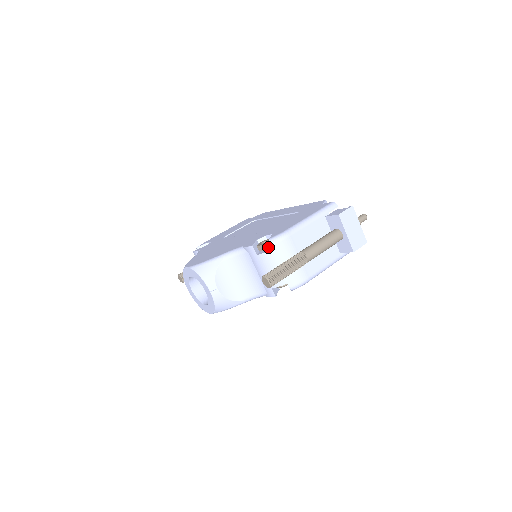
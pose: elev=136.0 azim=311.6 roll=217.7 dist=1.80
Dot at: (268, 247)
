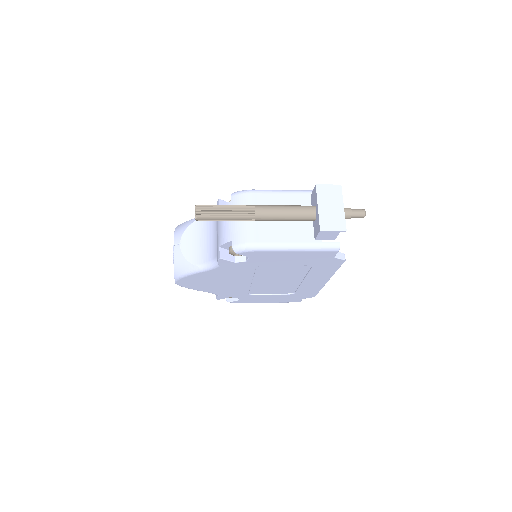
Dot at: occluded
